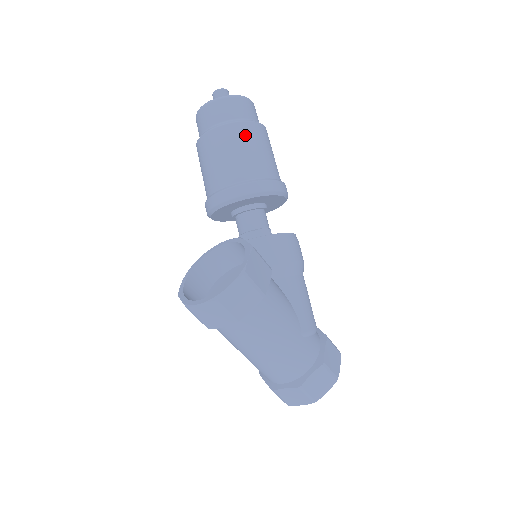
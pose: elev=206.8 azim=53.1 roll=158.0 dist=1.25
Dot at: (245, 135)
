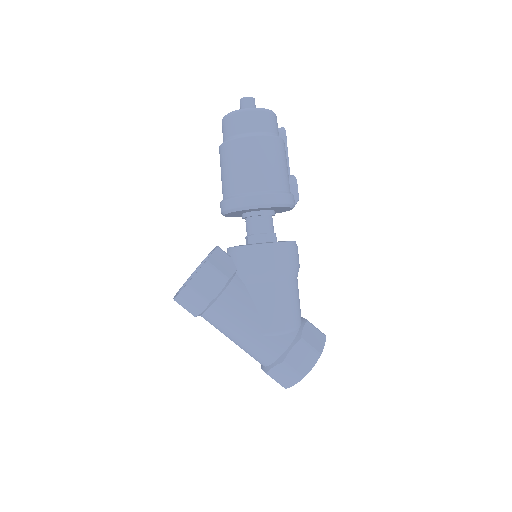
Dot at: (237, 152)
